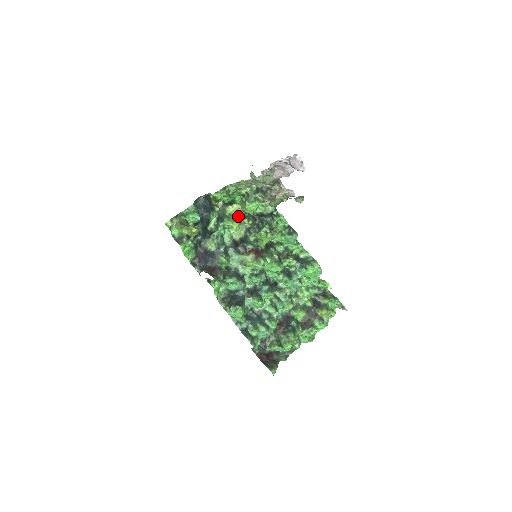
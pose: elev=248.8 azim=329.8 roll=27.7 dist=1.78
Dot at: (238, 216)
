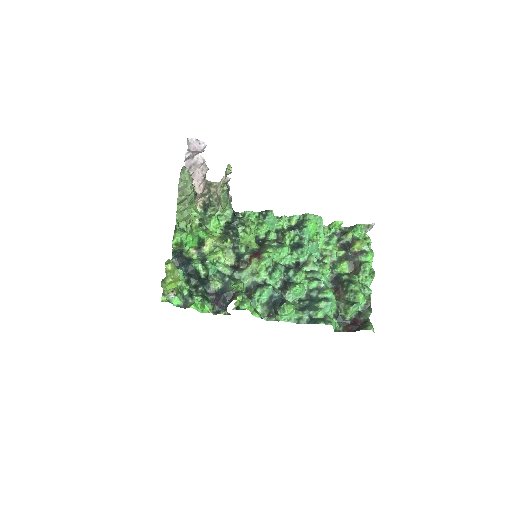
Dot at: (216, 247)
